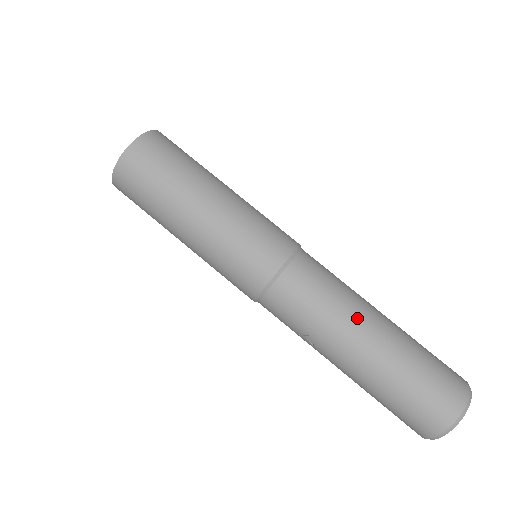
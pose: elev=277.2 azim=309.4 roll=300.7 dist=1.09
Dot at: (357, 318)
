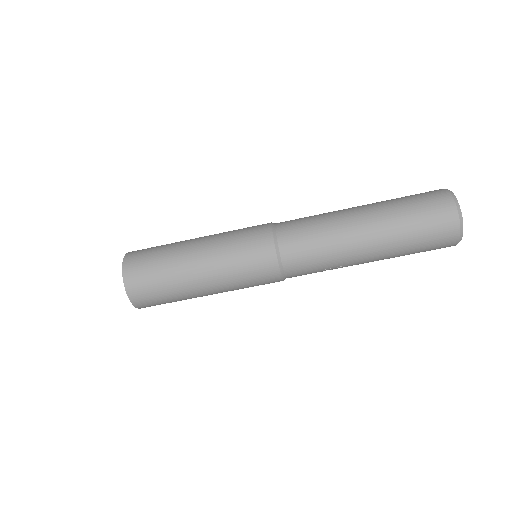
Dot at: (348, 239)
